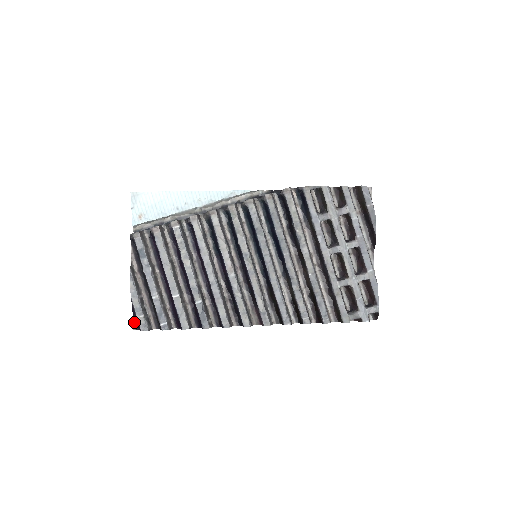
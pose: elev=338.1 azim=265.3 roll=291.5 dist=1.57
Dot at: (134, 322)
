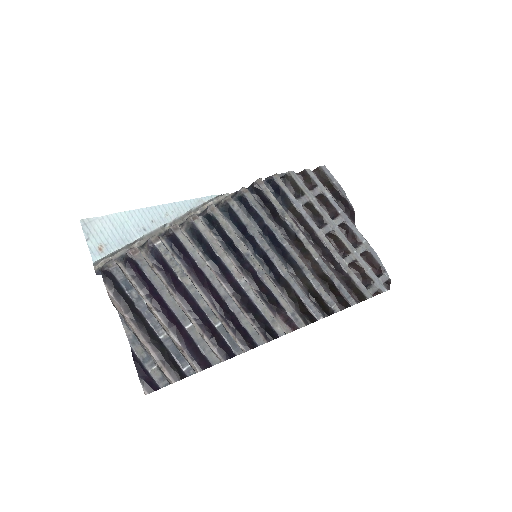
Dot at: (142, 383)
